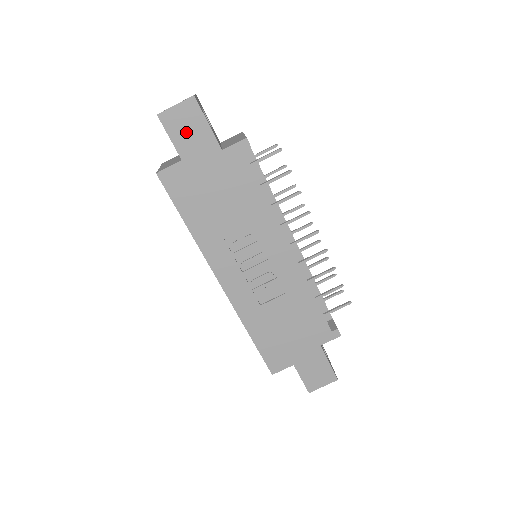
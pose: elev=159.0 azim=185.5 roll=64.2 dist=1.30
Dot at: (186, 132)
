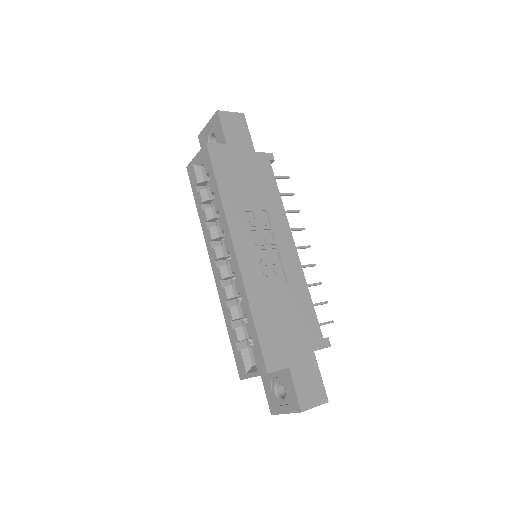
Dot at: (234, 130)
